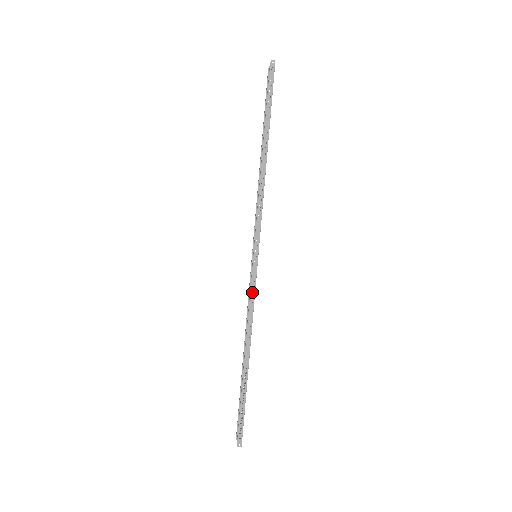
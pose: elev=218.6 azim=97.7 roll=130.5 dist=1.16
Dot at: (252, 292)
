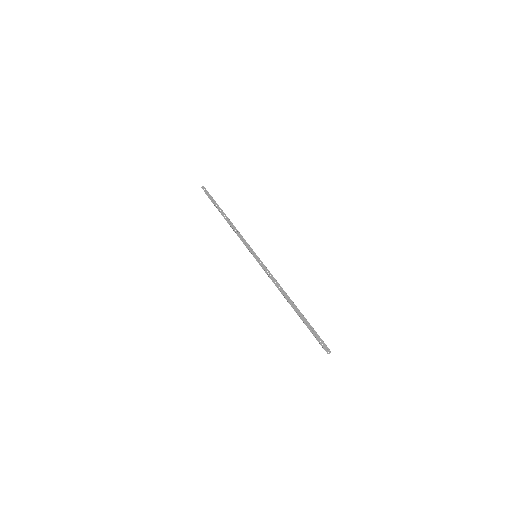
Dot at: occluded
